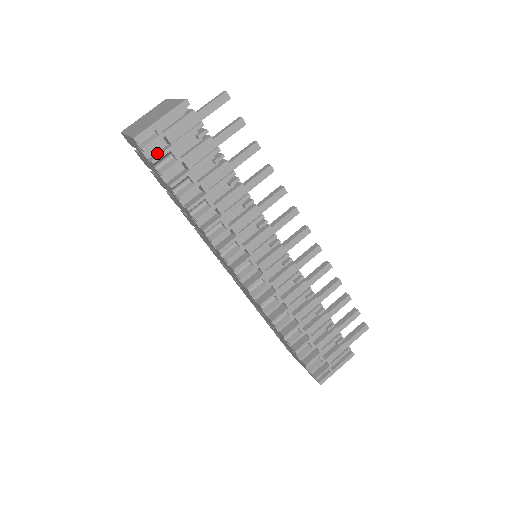
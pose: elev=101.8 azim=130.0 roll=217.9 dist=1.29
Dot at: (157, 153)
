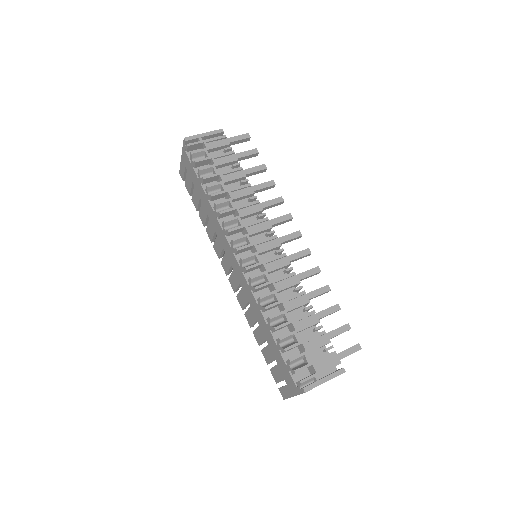
Dot at: occluded
